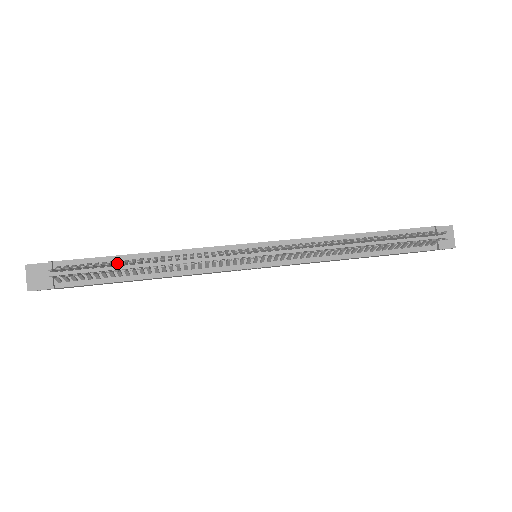
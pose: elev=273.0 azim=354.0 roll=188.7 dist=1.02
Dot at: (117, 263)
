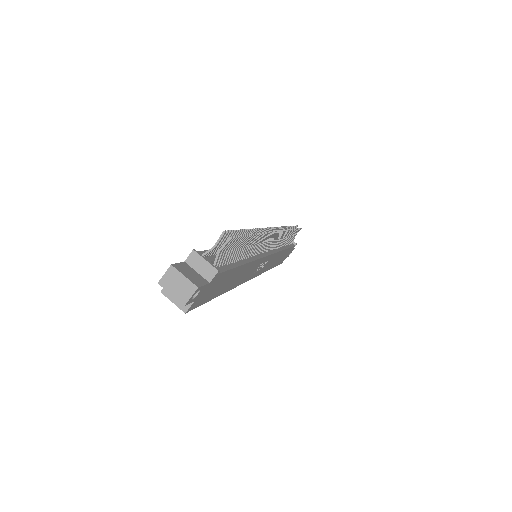
Dot at: (242, 232)
